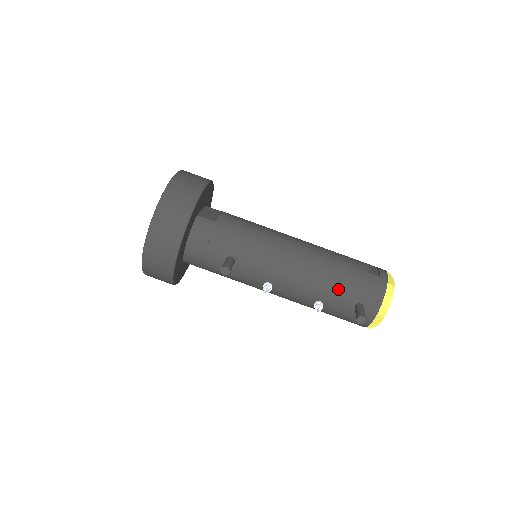
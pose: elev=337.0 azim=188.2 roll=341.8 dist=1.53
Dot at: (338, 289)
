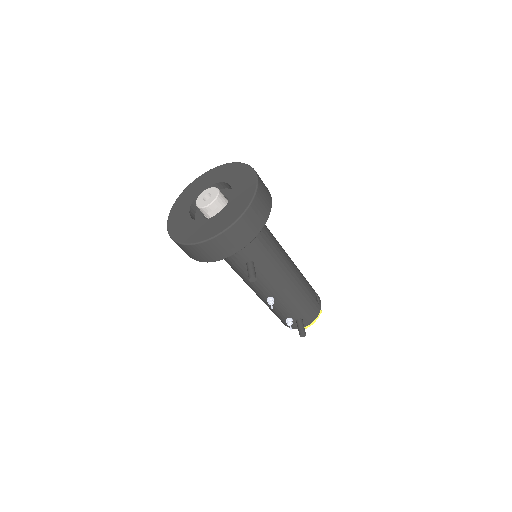
Dot at: (298, 307)
